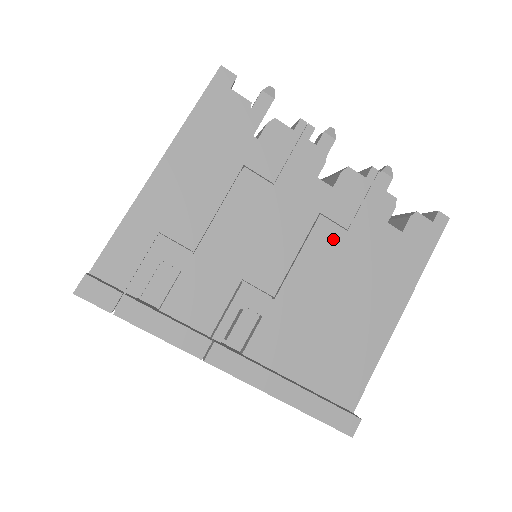
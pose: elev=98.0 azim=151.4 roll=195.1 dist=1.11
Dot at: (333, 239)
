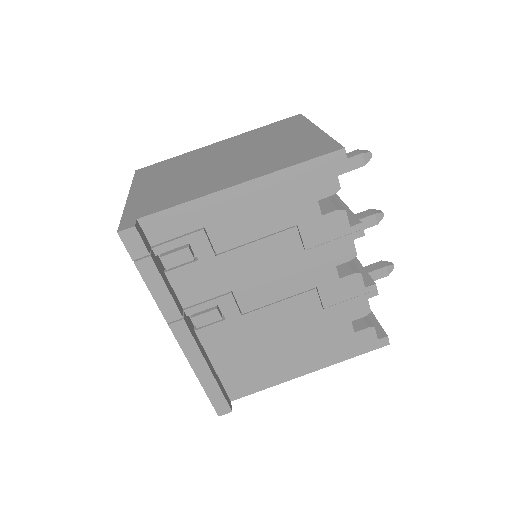
Dot at: (310, 307)
